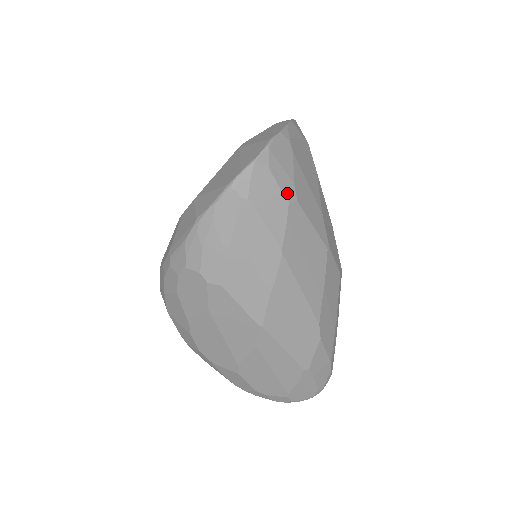
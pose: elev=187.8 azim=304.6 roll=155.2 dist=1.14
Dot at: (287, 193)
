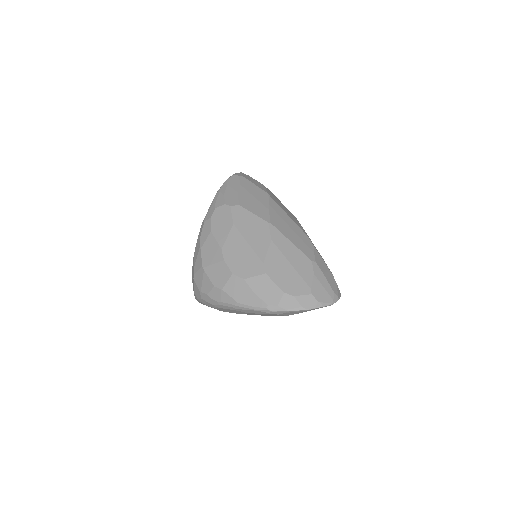
Dot at: (262, 184)
